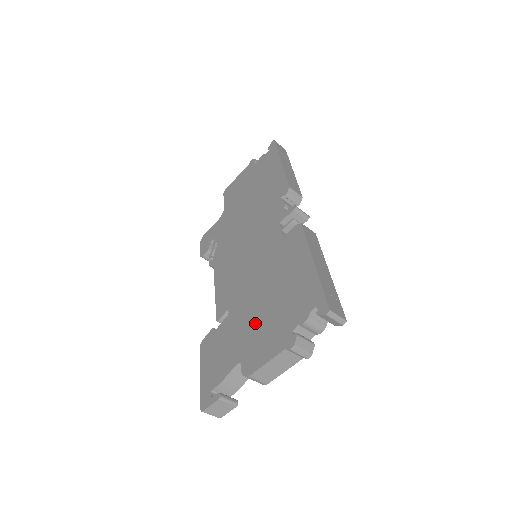
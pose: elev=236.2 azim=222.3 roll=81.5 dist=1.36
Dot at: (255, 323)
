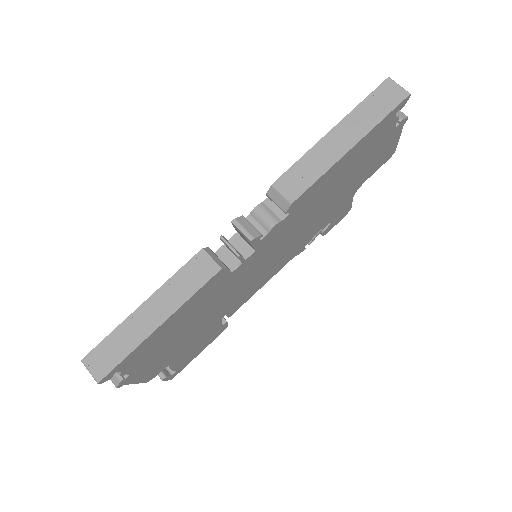
Dot at: occluded
